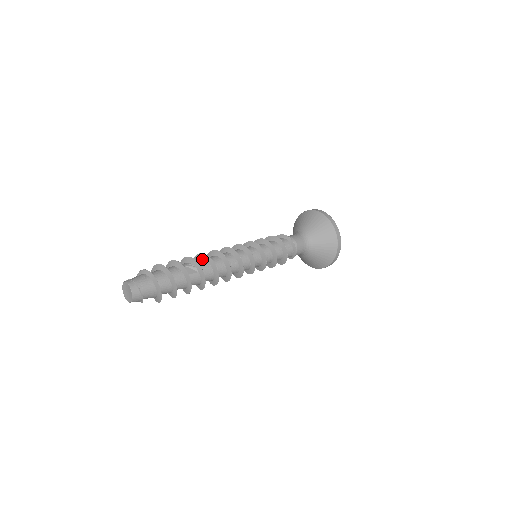
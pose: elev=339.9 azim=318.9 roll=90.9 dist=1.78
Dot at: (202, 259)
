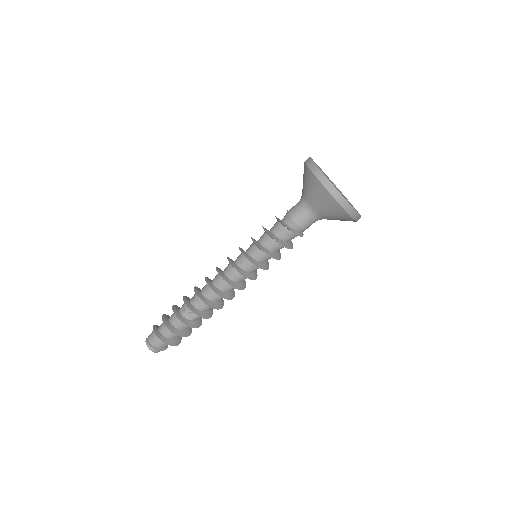
Dot at: (198, 298)
